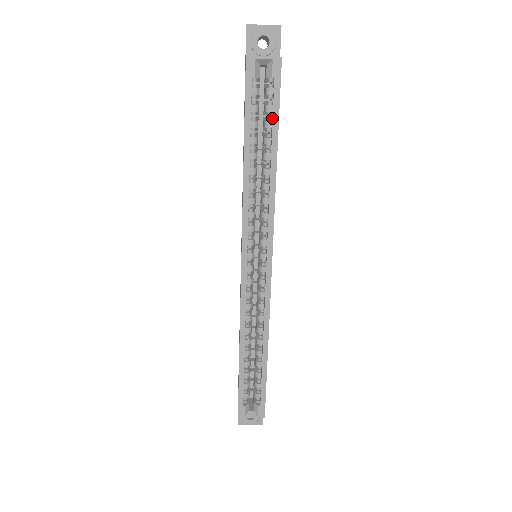
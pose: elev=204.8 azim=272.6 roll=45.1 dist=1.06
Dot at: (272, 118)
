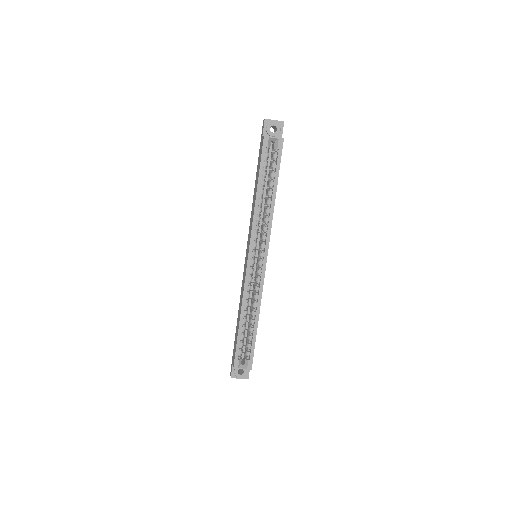
Dot at: (275, 171)
